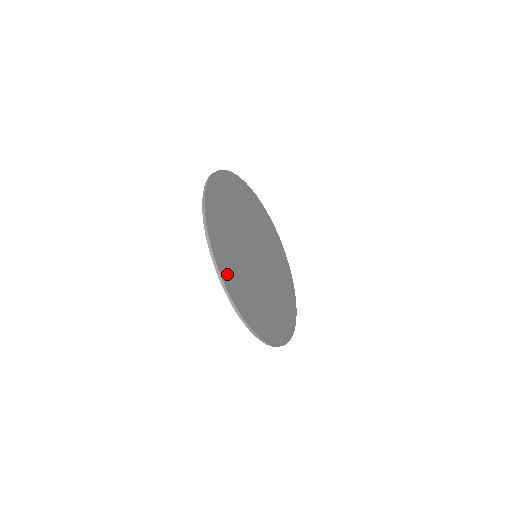
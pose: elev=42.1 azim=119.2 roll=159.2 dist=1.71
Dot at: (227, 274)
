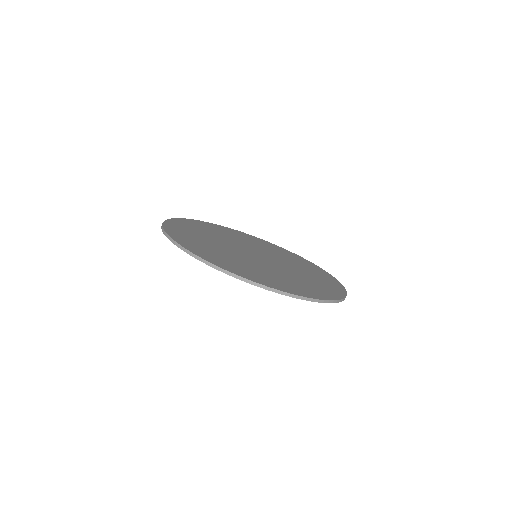
Dot at: (195, 249)
